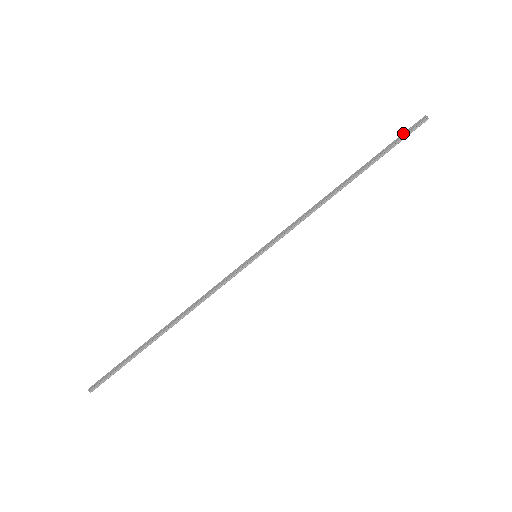
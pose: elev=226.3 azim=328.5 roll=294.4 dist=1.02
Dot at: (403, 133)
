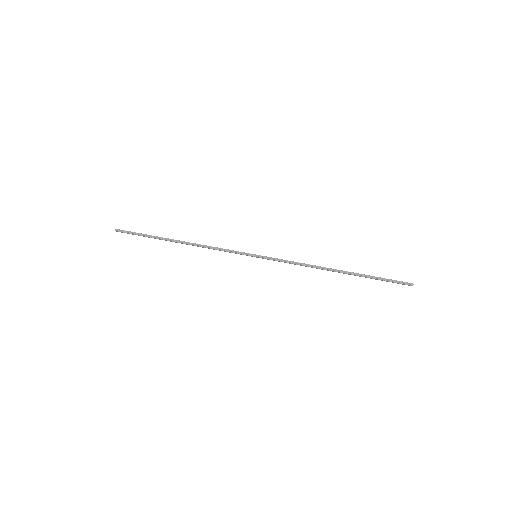
Dot at: (392, 280)
